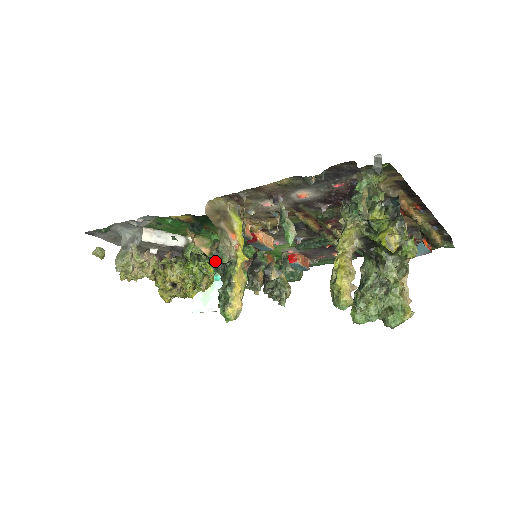
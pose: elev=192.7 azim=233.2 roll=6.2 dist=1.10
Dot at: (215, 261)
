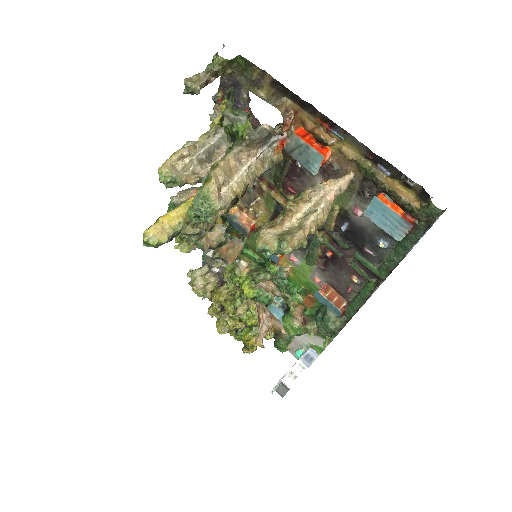
Dot at: (170, 205)
